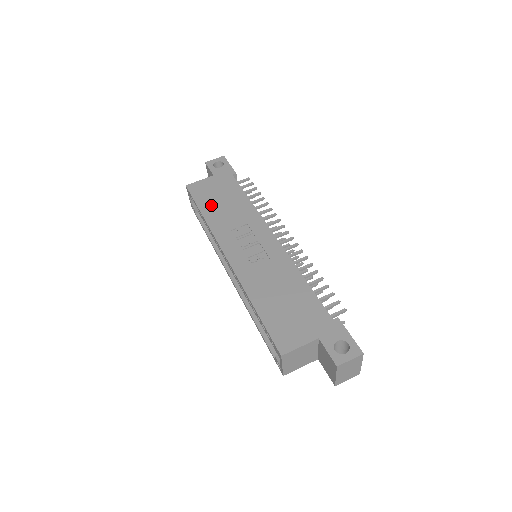
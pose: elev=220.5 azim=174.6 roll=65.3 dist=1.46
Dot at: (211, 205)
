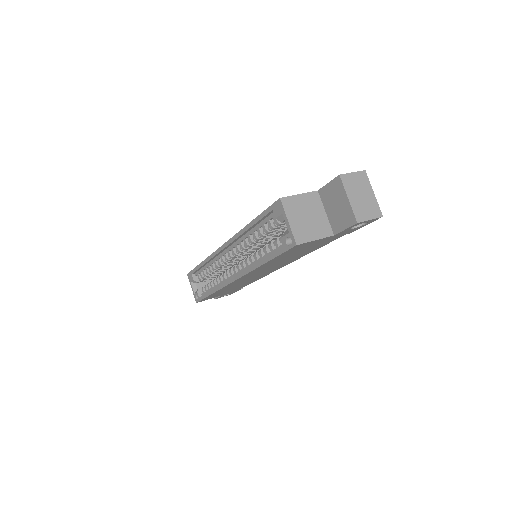
Dot at: occluded
